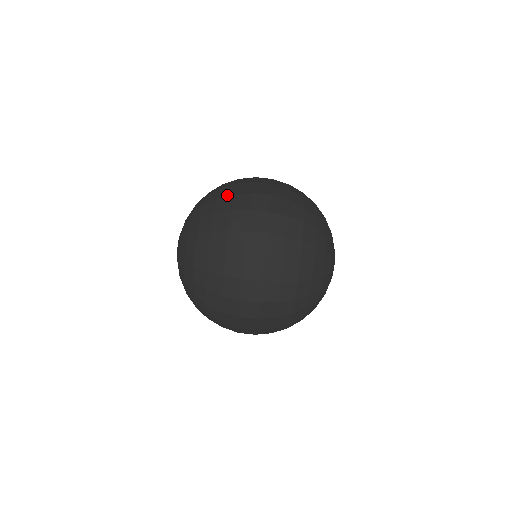
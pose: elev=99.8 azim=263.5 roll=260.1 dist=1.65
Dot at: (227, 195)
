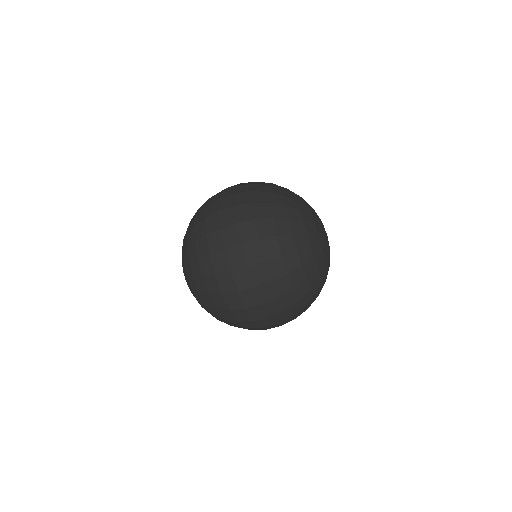
Dot at: (209, 275)
